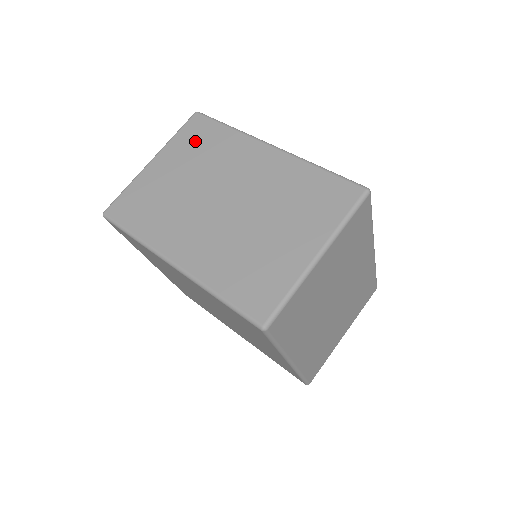
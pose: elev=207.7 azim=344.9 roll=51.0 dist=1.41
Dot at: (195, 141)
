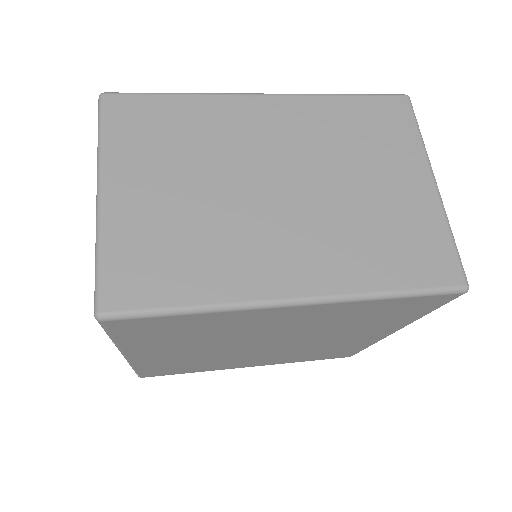
Dot at: (148, 132)
